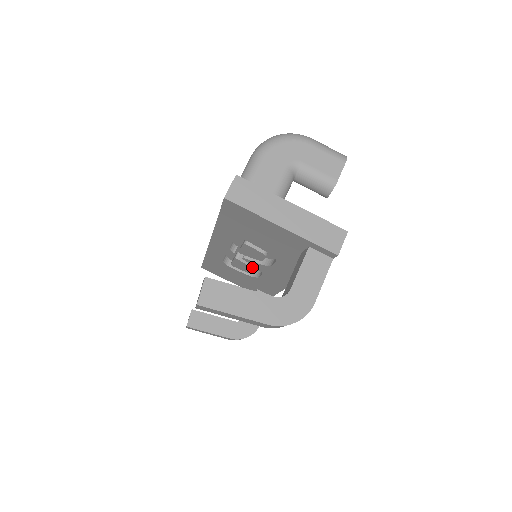
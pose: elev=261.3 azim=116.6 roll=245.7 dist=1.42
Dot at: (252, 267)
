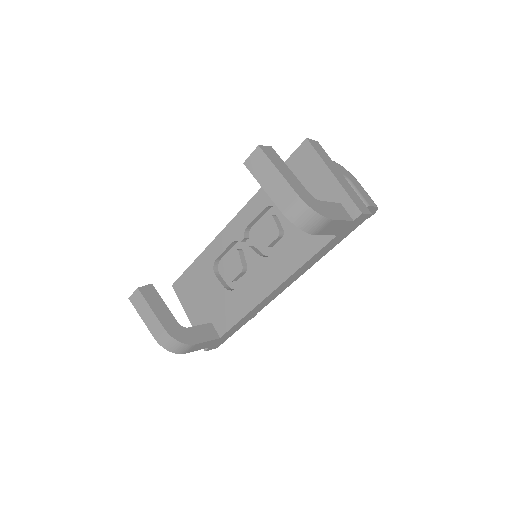
Dot at: (243, 267)
